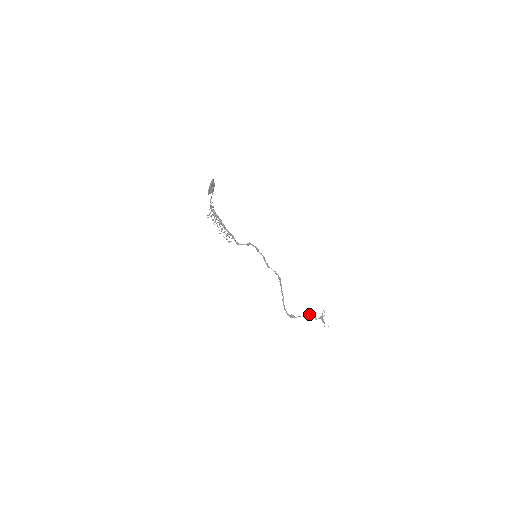
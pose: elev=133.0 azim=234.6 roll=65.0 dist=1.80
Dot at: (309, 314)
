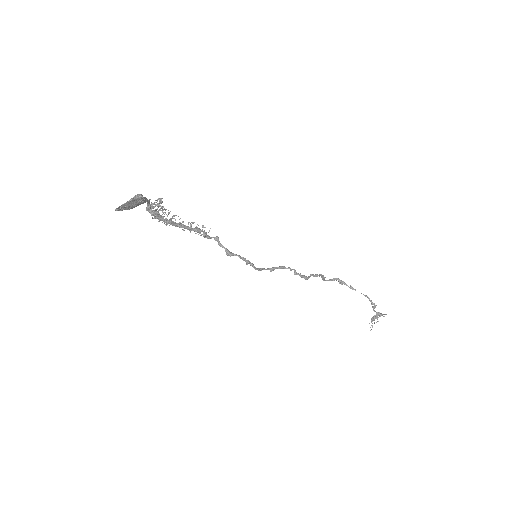
Dot at: (369, 298)
